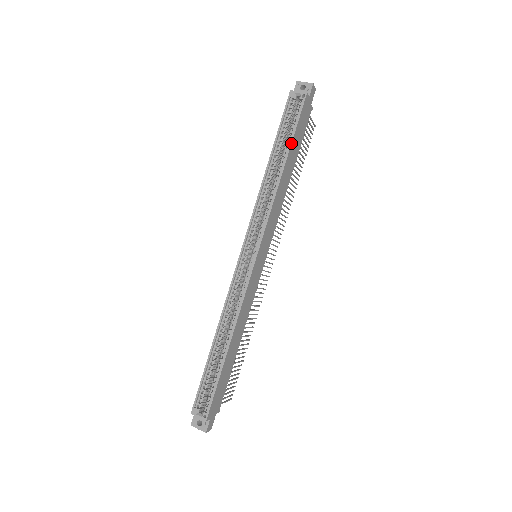
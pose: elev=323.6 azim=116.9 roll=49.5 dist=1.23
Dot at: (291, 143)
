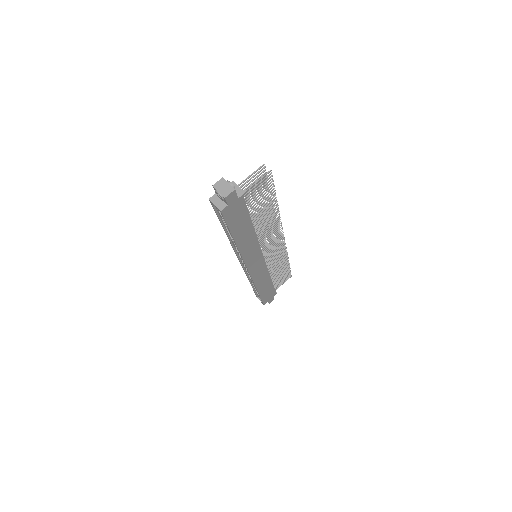
Dot at: (231, 234)
